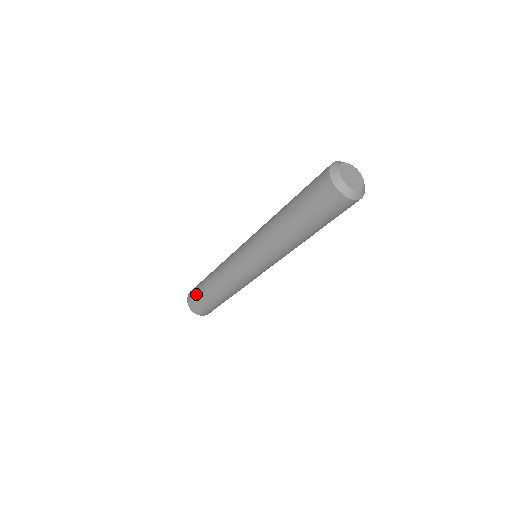
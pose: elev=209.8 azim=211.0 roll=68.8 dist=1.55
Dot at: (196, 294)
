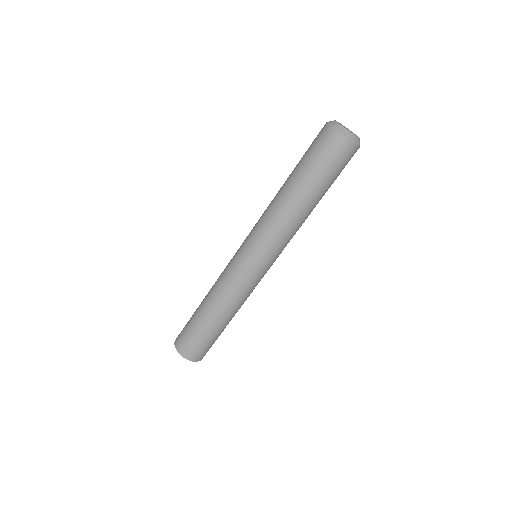
Dot at: occluded
